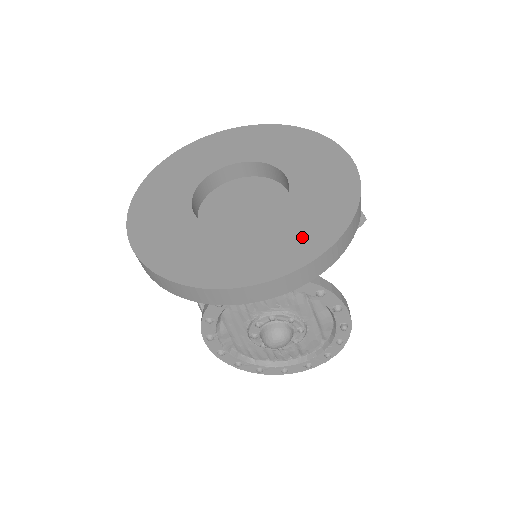
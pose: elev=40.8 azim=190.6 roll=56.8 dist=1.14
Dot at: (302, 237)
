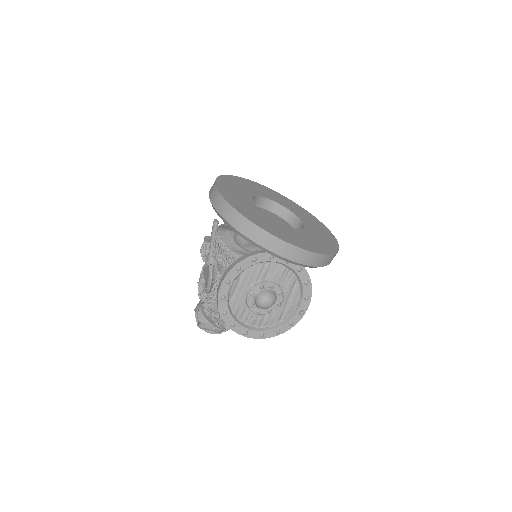
Dot at: (318, 244)
